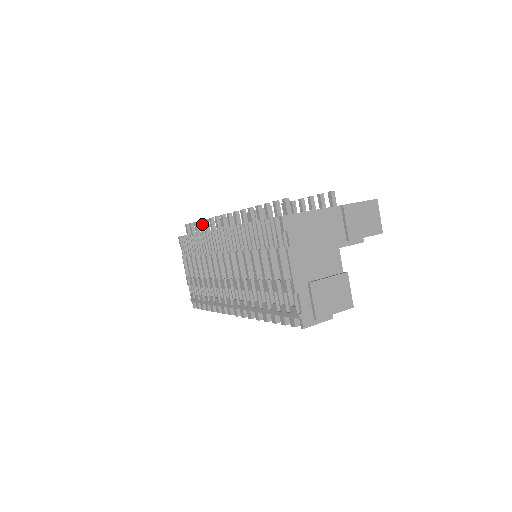
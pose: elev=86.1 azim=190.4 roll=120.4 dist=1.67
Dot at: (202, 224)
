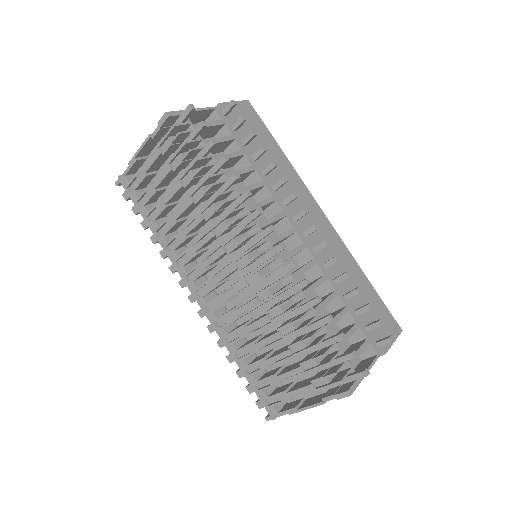
Dot at: (224, 164)
